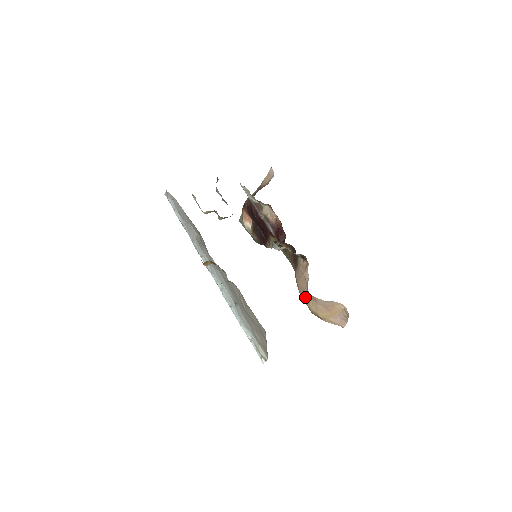
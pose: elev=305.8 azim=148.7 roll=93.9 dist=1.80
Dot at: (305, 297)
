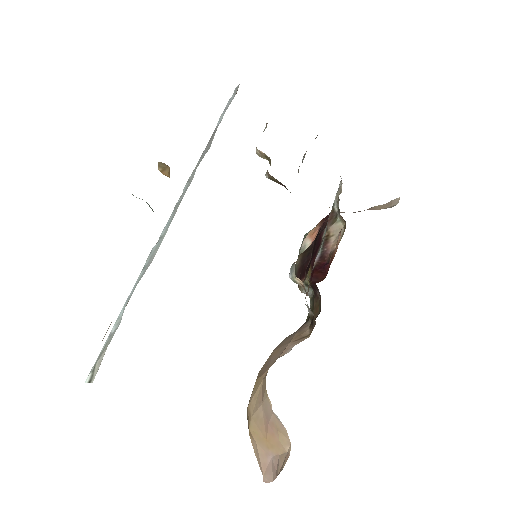
Dot at: (259, 377)
